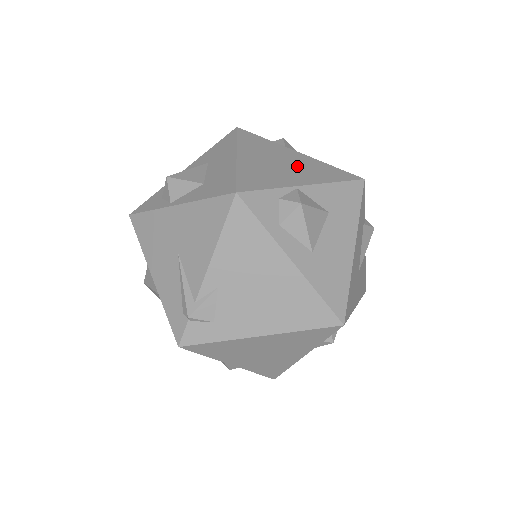
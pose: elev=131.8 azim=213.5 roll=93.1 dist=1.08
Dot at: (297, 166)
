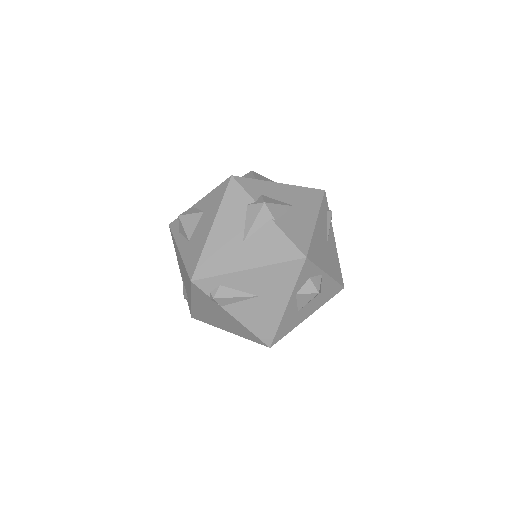
Dot at: occluded
